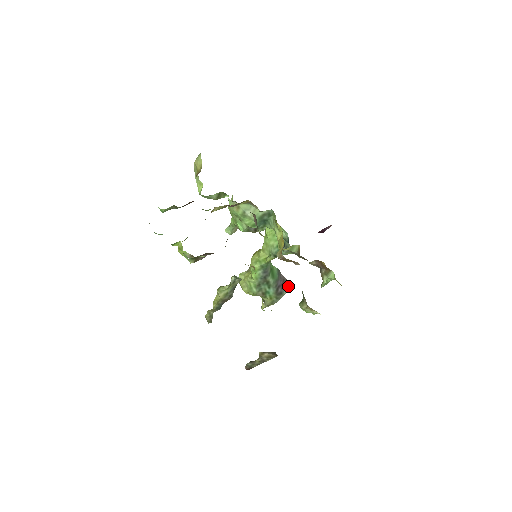
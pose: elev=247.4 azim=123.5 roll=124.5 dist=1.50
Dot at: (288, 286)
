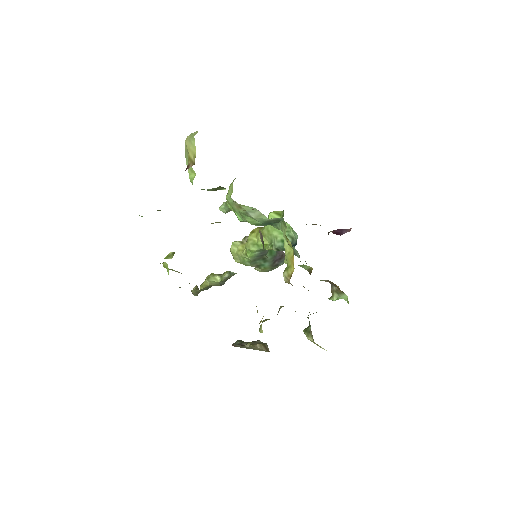
Dot at: occluded
